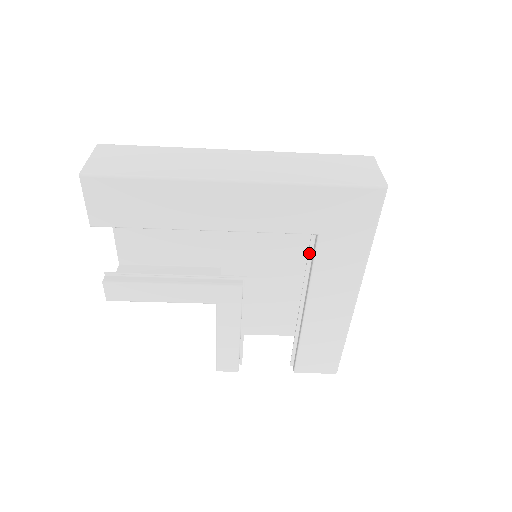
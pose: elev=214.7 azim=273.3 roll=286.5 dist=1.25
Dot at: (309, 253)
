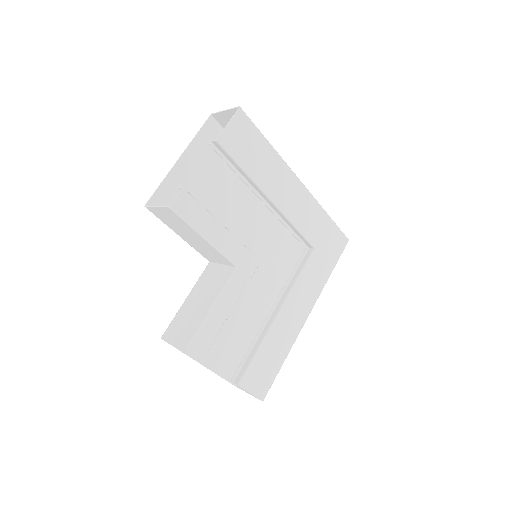
Dot at: (298, 264)
